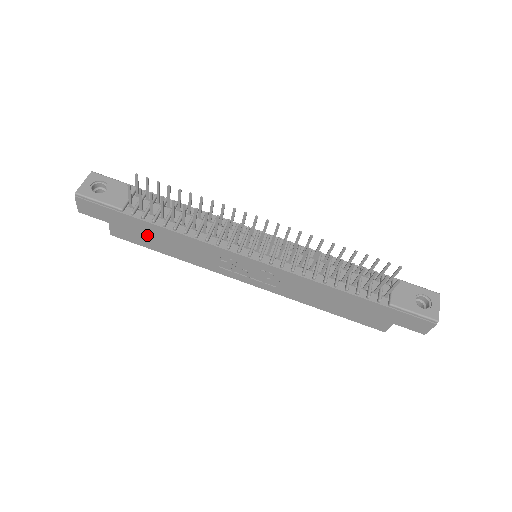
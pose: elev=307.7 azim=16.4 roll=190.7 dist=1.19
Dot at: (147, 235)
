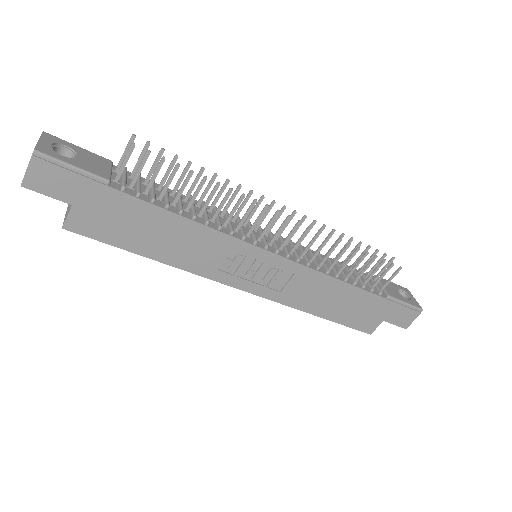
Dot at: (132, 224)
